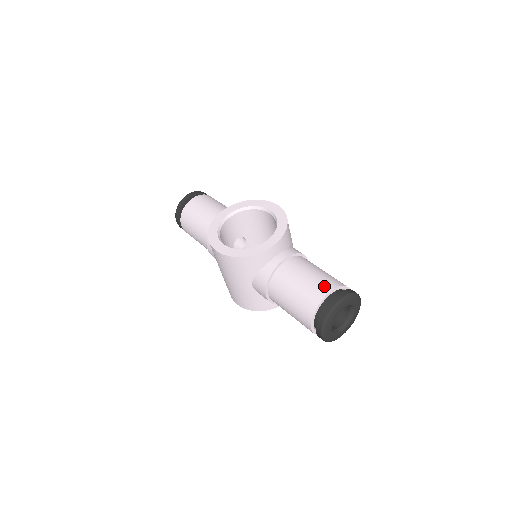
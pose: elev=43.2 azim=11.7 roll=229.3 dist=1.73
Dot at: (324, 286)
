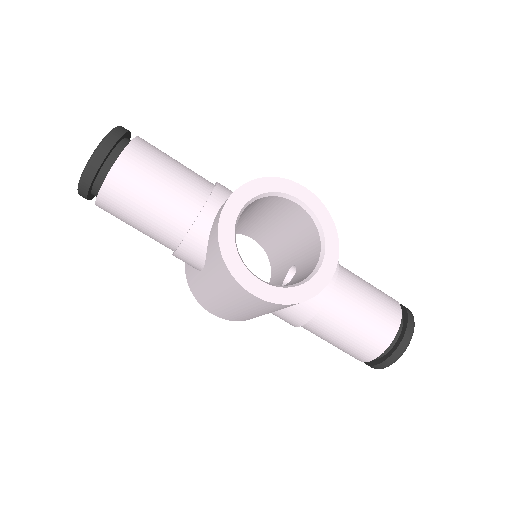
Dot at: (391, 317)
